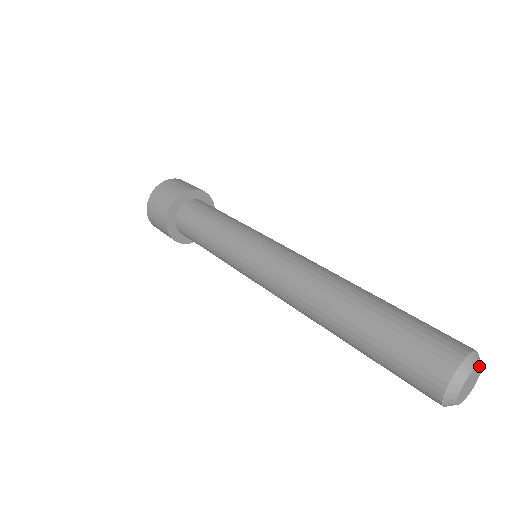
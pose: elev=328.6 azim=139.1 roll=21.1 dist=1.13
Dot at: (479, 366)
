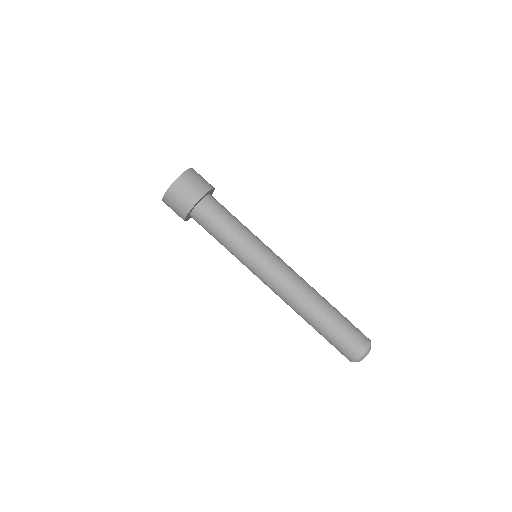
Dot at: (370, 348)
